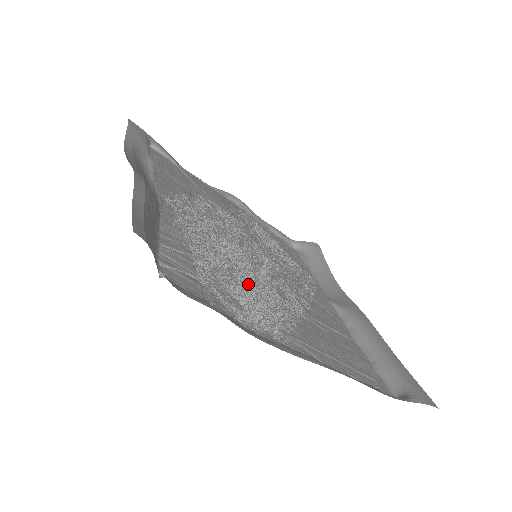
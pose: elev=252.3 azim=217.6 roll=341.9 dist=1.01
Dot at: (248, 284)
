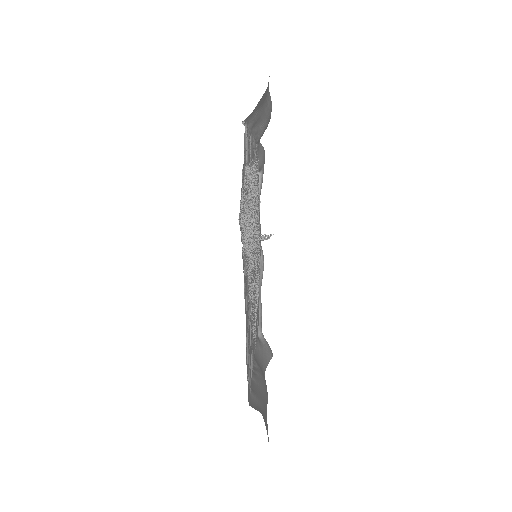
Dot at: occluded
